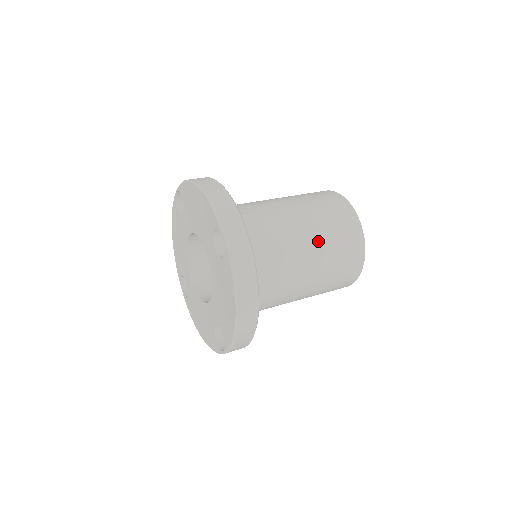
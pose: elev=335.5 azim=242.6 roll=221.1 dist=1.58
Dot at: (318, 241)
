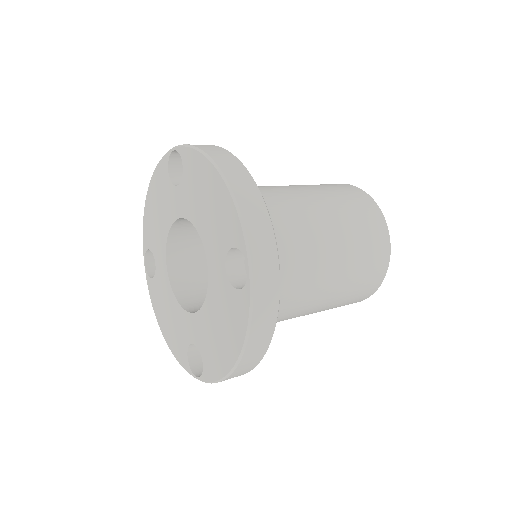
Dot at: (343, 265)
